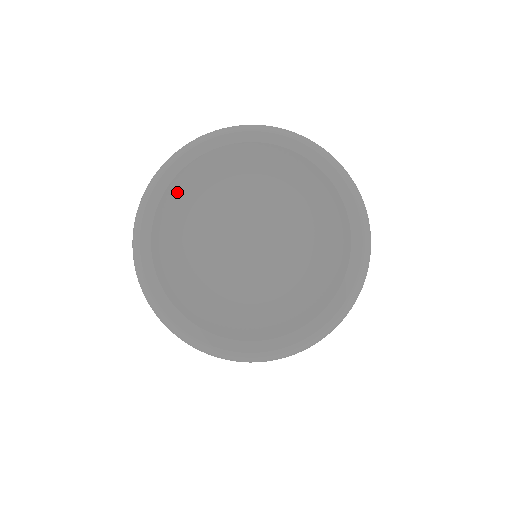
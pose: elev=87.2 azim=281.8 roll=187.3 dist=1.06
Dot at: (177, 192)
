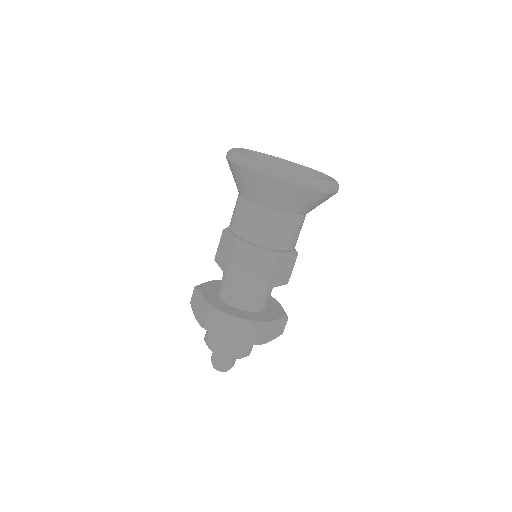
Dot at: (259, 156)
